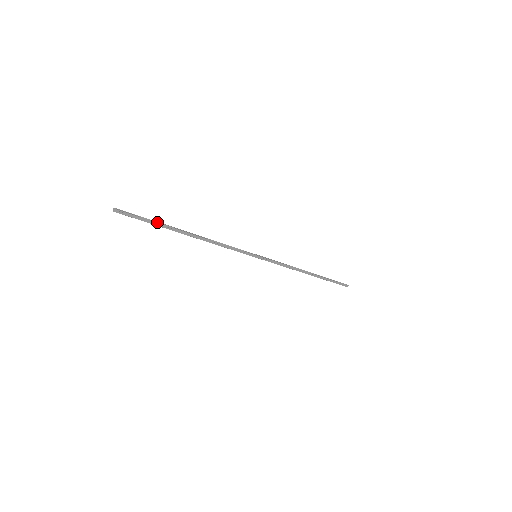
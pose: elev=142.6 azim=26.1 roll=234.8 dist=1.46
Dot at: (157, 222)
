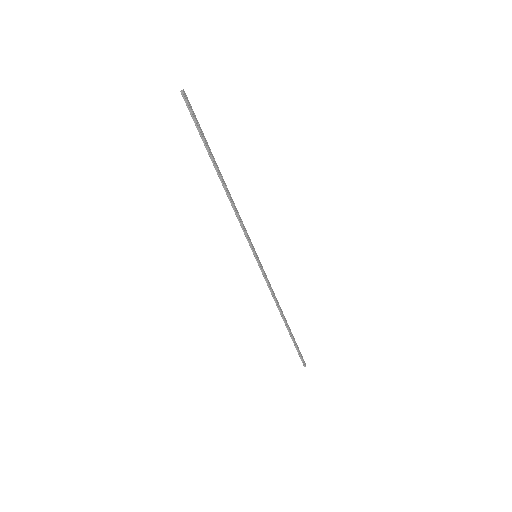
Dot at: (204, 139)
